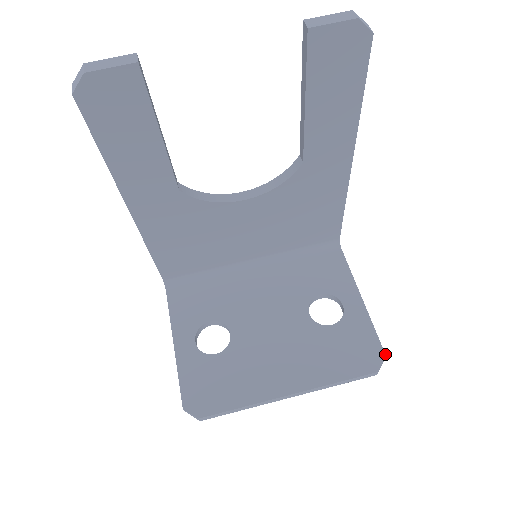
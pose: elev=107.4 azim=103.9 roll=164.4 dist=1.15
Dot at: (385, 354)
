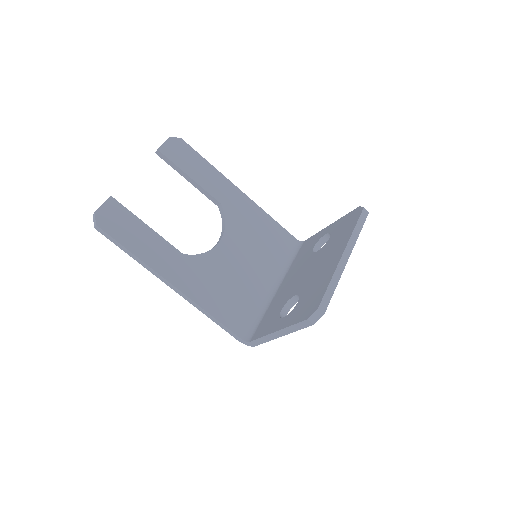
Dot at: (359, 207)
